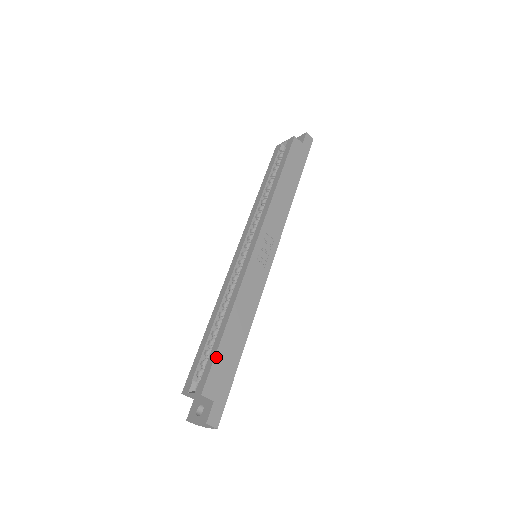
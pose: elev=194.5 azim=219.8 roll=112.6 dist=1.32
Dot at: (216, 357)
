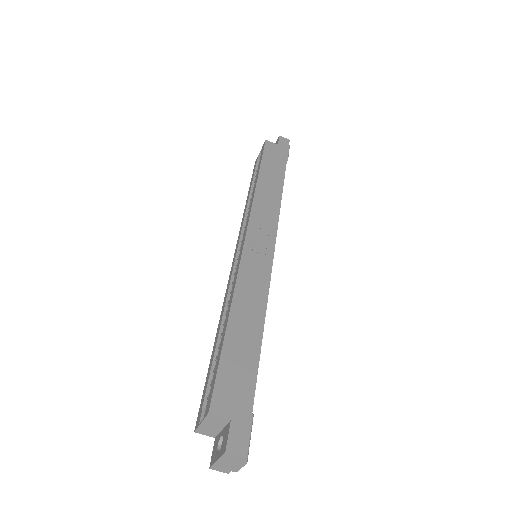
Dot at: (221, 363)
